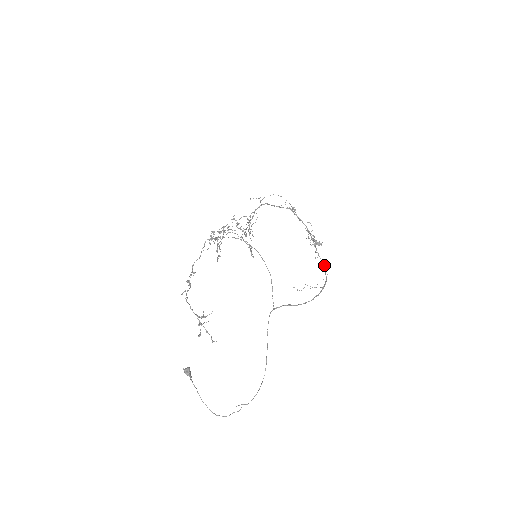
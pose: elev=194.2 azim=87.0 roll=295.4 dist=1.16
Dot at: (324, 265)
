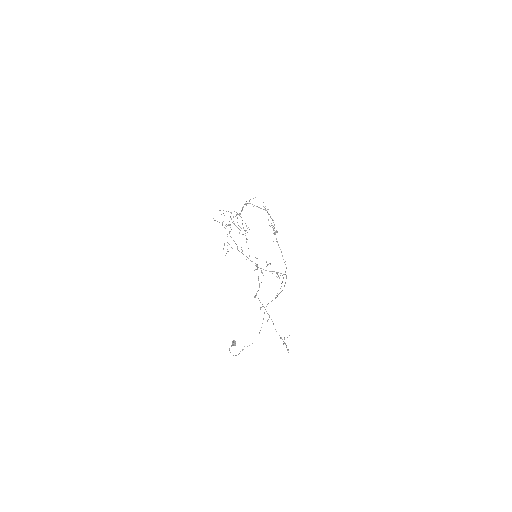
Dot at: occluded
